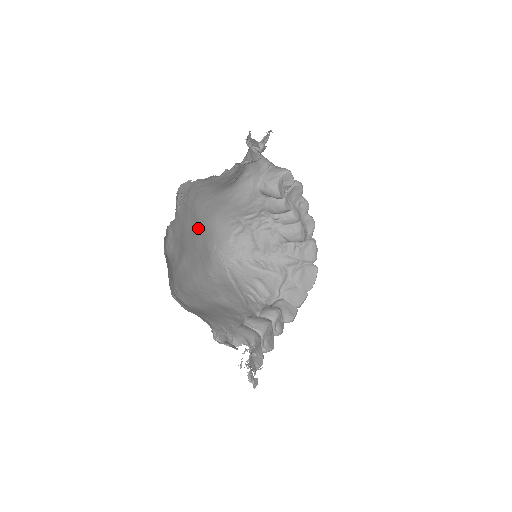
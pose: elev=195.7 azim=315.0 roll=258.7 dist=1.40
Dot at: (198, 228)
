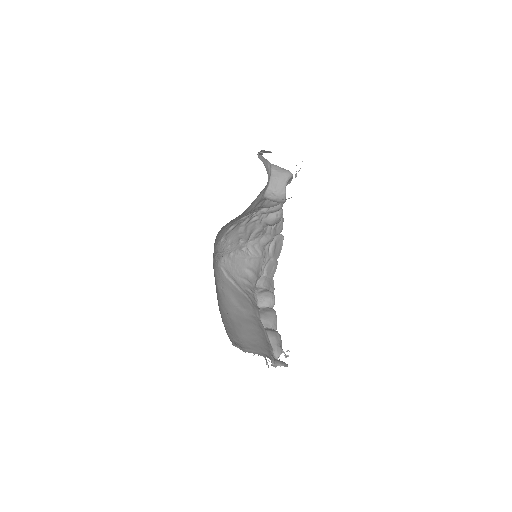
Dot at: occluded
